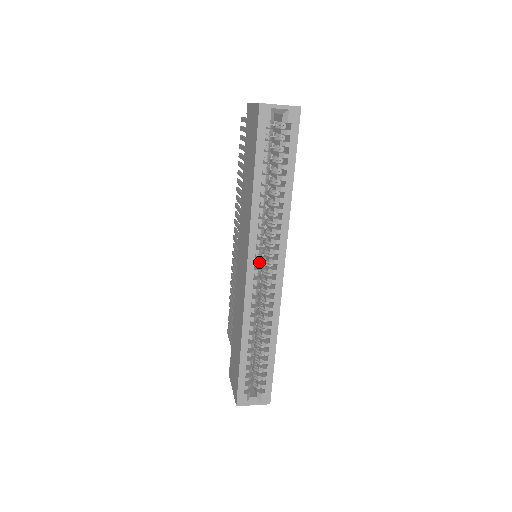
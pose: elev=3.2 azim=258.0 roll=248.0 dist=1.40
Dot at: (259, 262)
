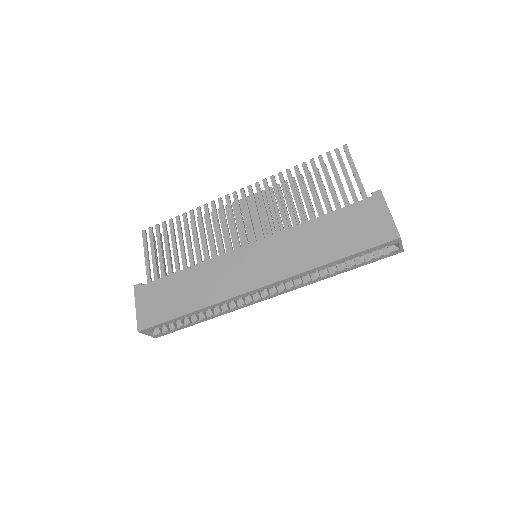
Dot at: (270, 287)
